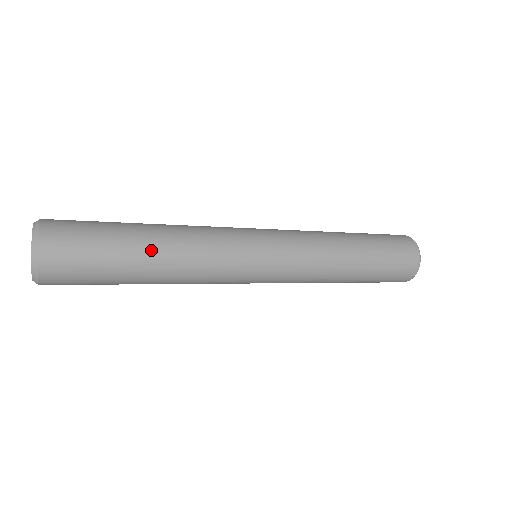
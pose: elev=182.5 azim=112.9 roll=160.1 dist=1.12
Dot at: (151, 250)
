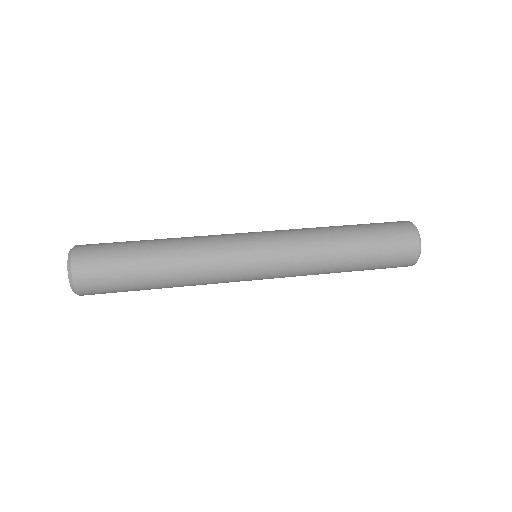
Dot at: (160, 283)
